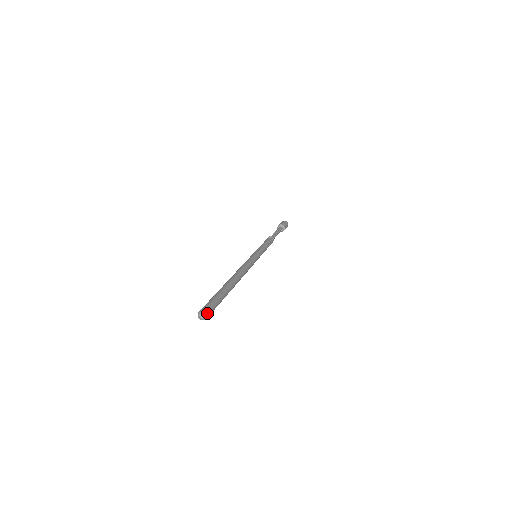
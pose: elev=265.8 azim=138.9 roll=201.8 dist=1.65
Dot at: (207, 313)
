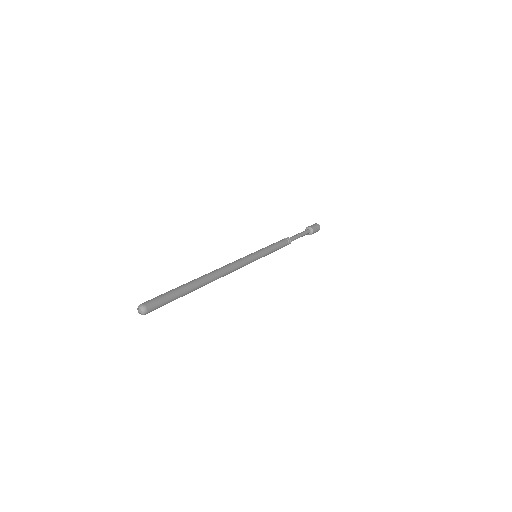
Dot at: (147, 307)
